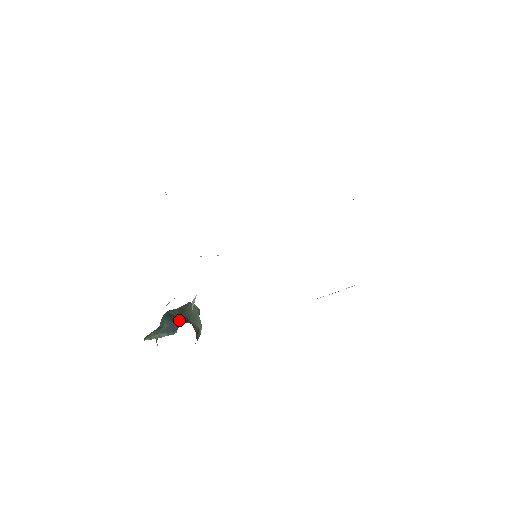
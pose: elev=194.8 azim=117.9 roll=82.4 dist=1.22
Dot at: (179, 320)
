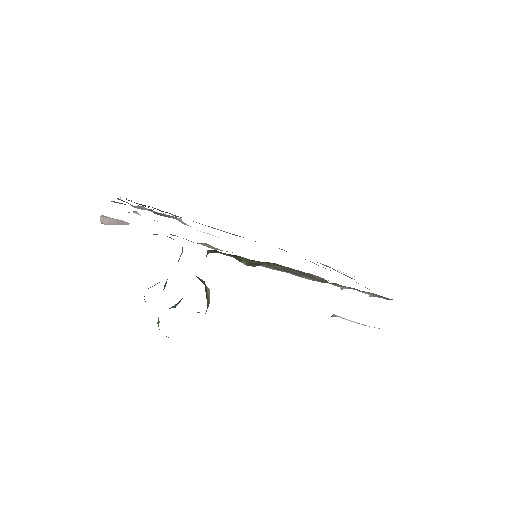
Dot at: occluded
